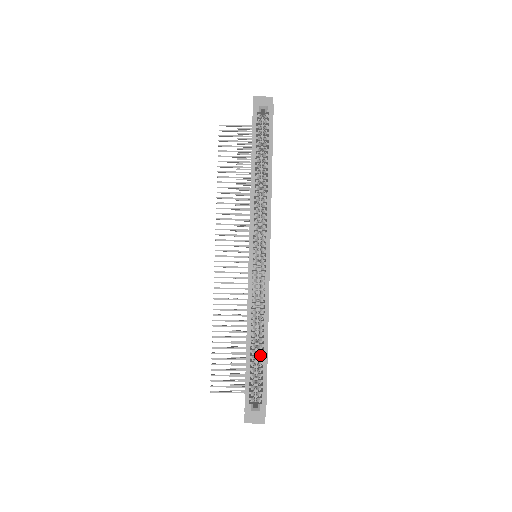
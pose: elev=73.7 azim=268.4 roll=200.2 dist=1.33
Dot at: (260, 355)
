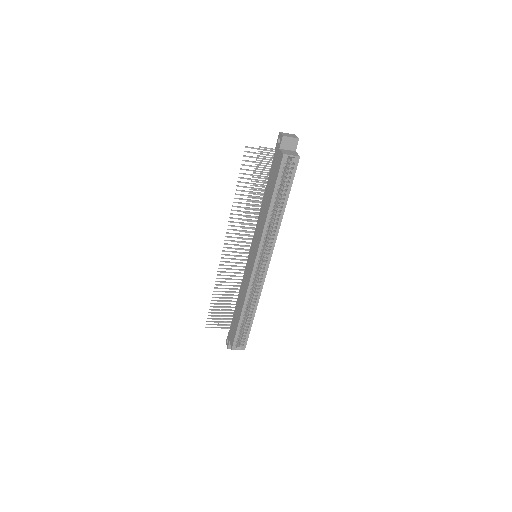
Dot at: (248, 320)
